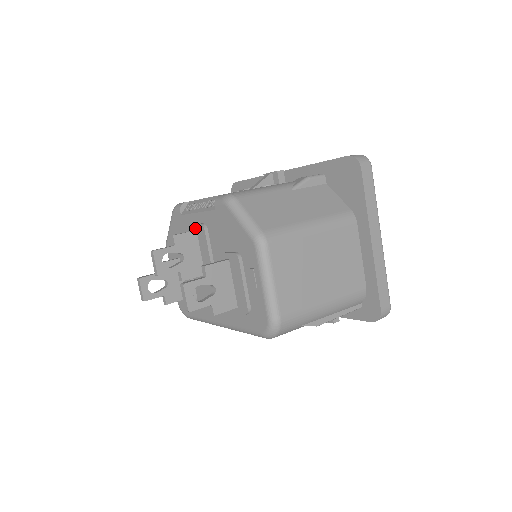
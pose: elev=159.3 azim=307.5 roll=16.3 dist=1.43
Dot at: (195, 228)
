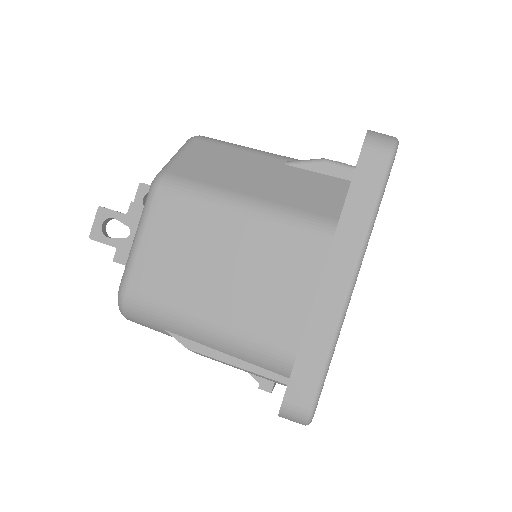
Dot at: occluded
